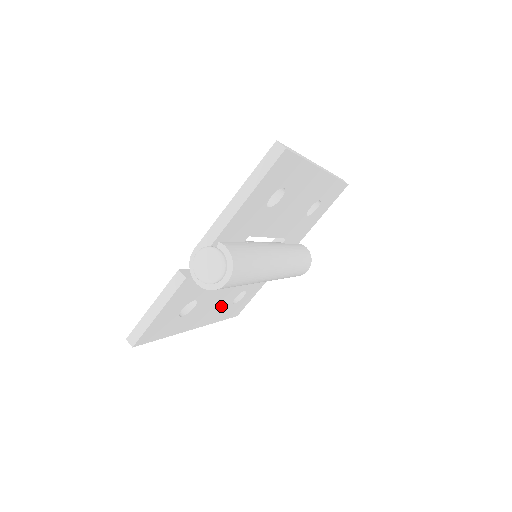
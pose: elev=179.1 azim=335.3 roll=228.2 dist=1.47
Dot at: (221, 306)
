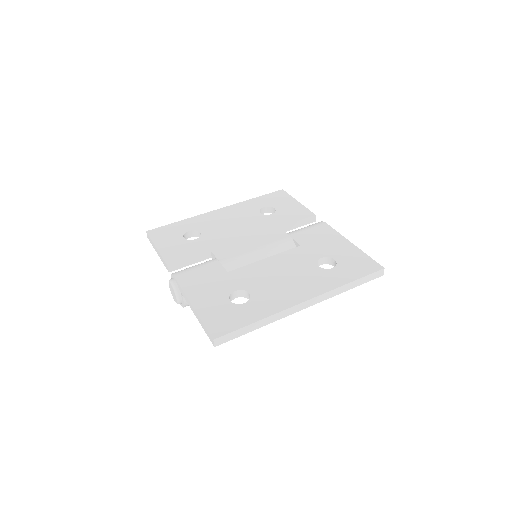
Dot at: occluded
